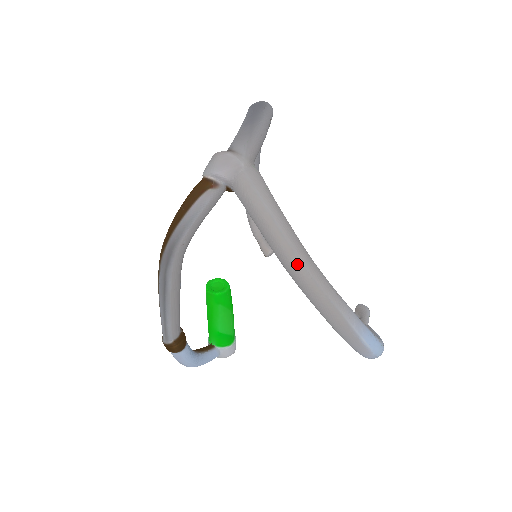
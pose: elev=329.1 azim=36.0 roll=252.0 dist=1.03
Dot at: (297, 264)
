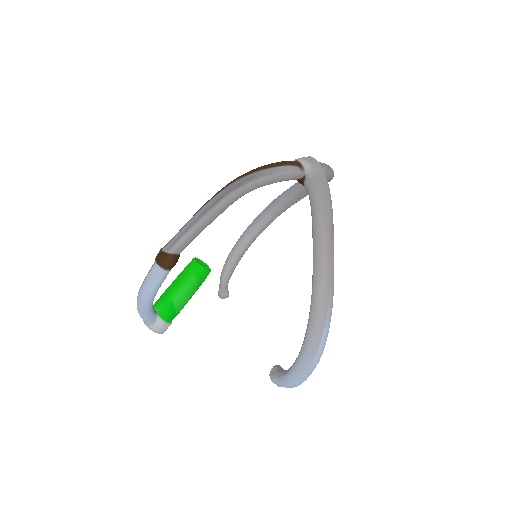
Dot at: (327, 240)
